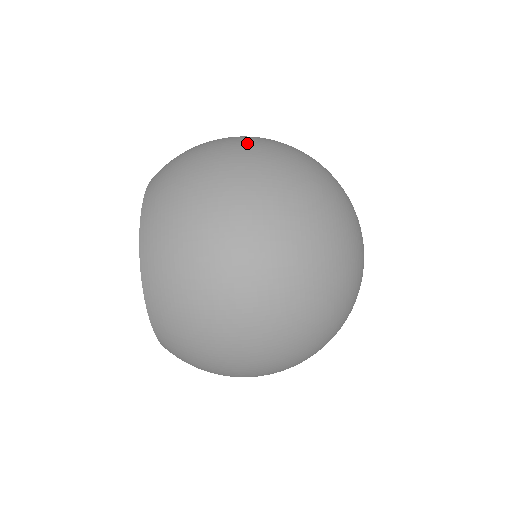
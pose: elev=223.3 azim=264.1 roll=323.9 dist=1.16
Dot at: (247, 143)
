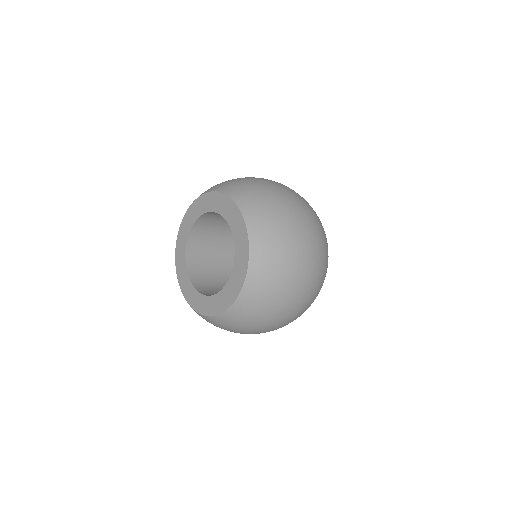
Dot at: (313, 227)
